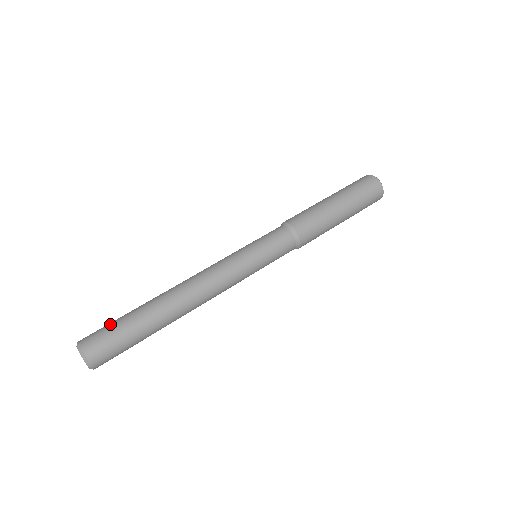
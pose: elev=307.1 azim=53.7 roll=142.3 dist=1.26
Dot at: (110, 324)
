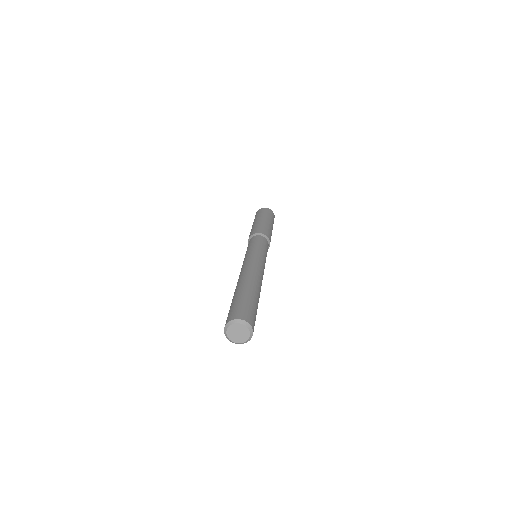
Dot at: (235, 304)
